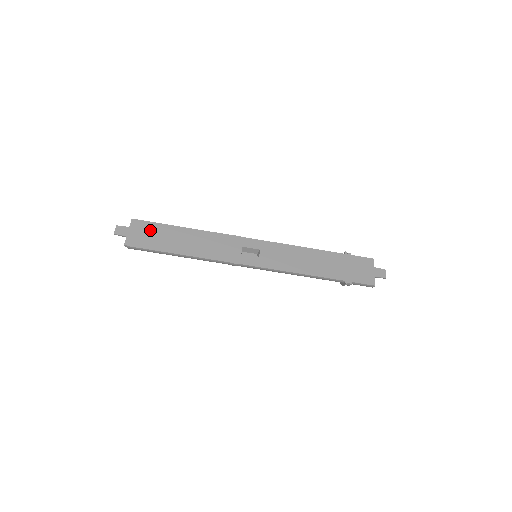
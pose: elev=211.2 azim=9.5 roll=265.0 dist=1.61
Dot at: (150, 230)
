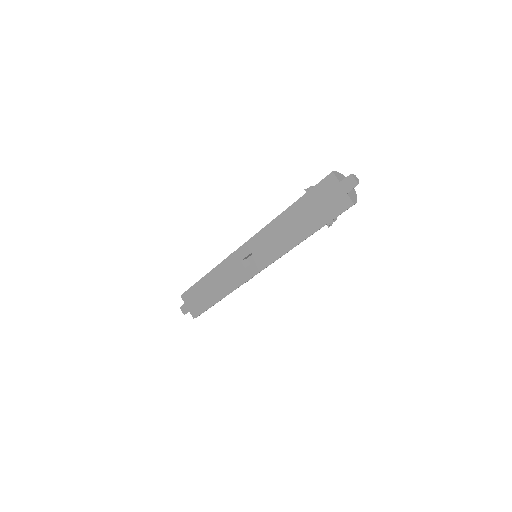
Dot at: (193, 296)
